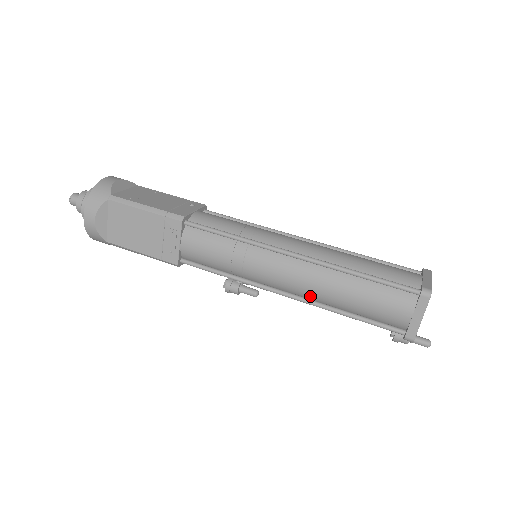
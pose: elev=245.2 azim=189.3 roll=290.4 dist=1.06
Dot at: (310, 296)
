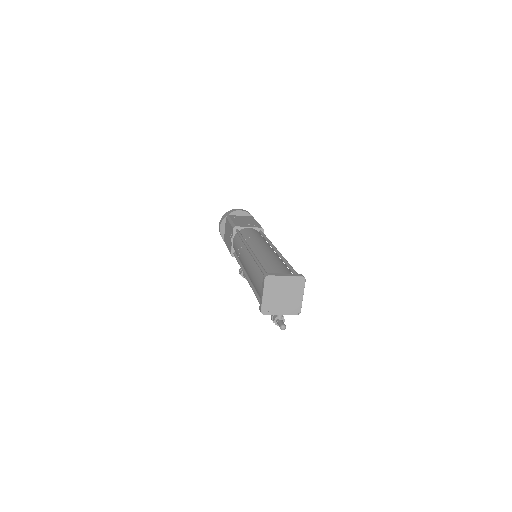
Dot at: occluded
